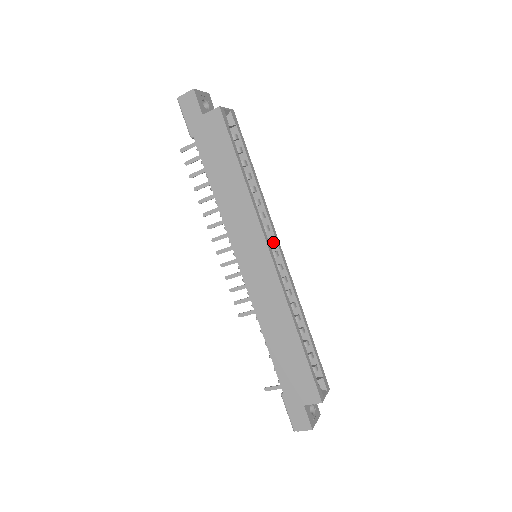
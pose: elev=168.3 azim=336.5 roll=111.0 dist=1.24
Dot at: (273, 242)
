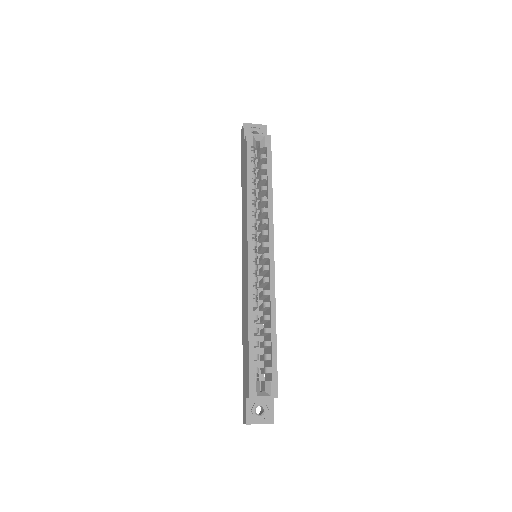
Dot at: (266, 245)
